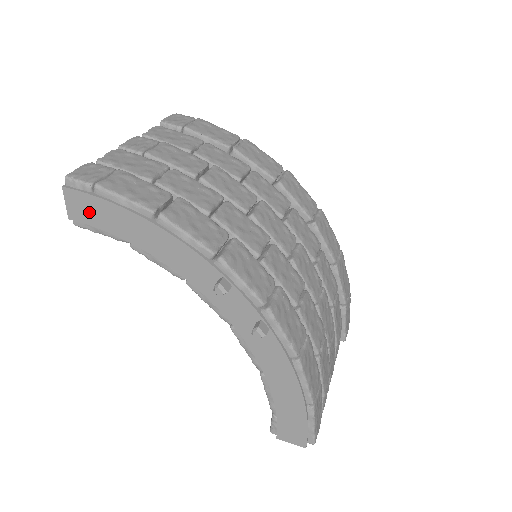
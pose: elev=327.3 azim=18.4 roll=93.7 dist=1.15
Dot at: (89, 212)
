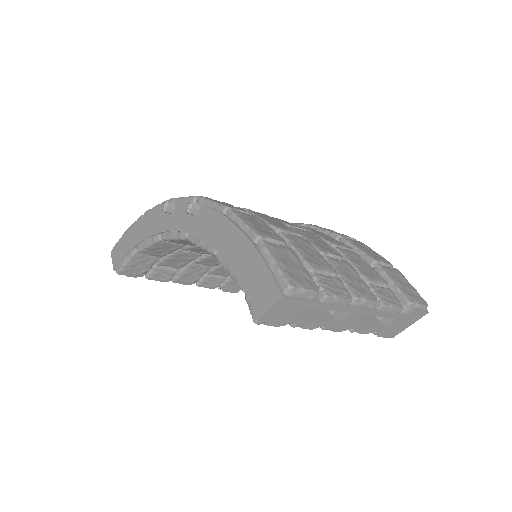
Dot at: (120, 252)
